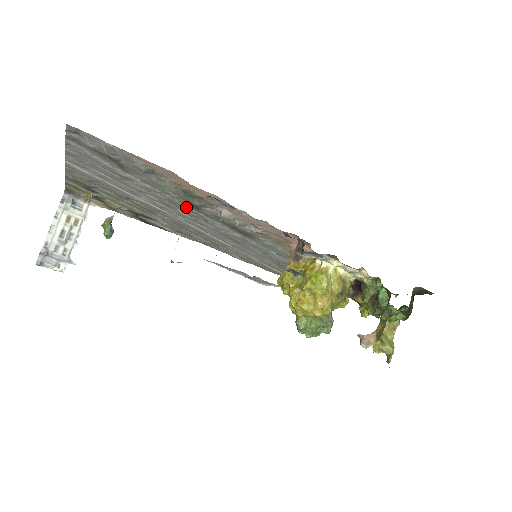
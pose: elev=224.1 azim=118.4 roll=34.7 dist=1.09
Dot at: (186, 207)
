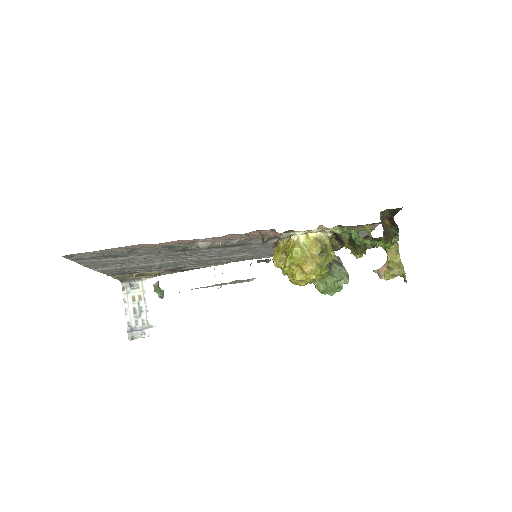
Dot at: (182, 253)
